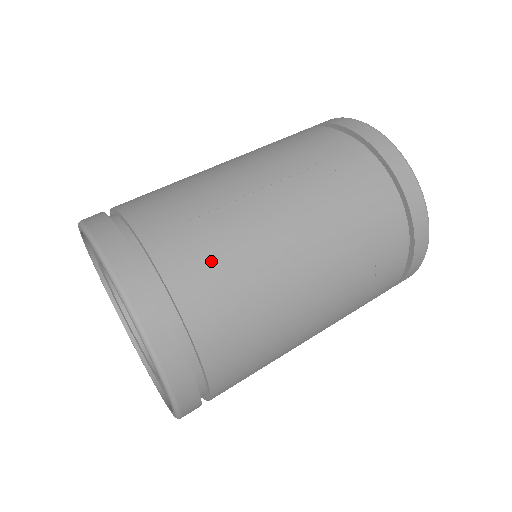
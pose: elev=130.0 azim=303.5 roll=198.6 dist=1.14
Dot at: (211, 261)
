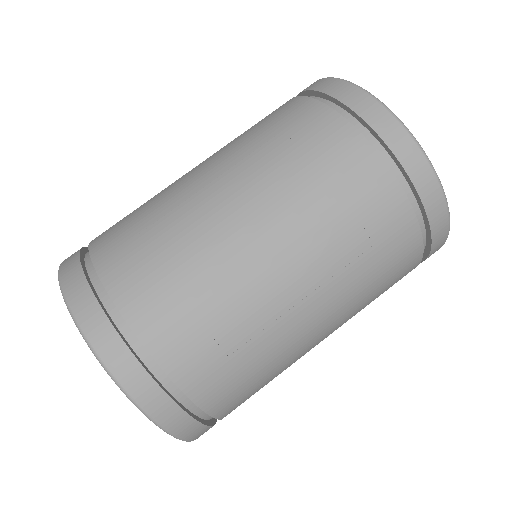
Dot at: (157, 269)
